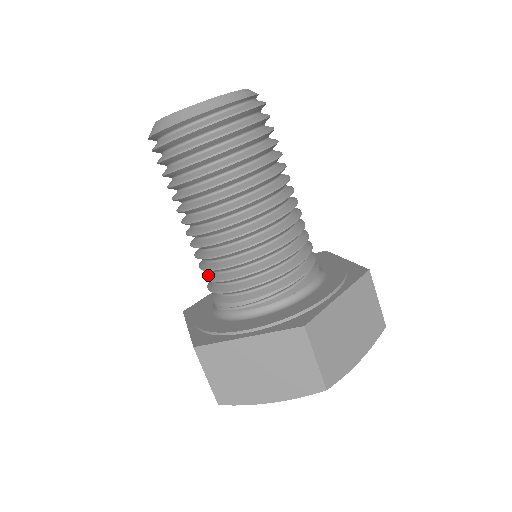
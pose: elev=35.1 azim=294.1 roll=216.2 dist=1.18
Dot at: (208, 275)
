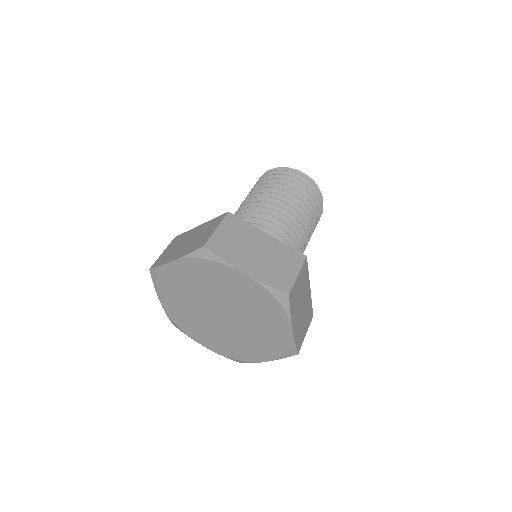
Dot at: occluded
